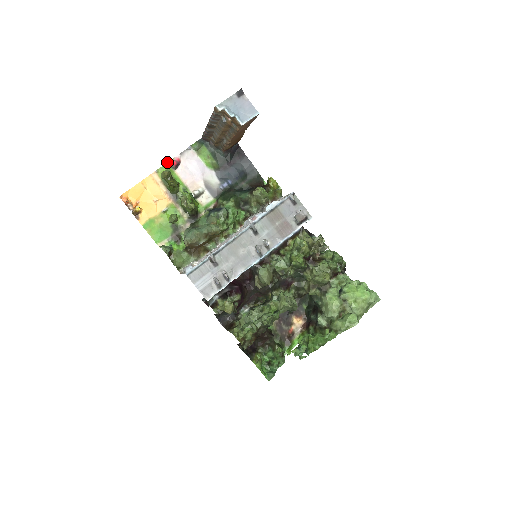
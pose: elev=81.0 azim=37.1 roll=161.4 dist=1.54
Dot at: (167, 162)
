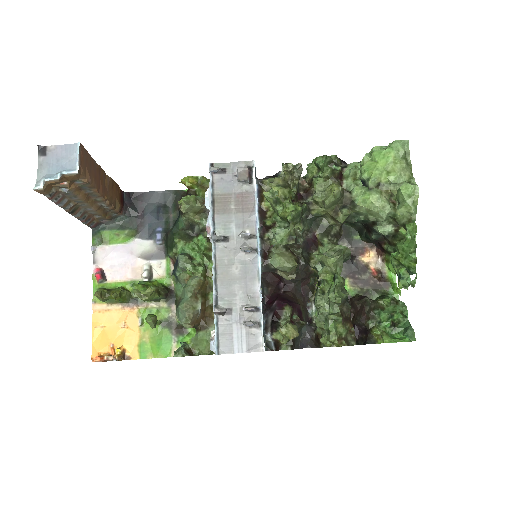
Dot at: occluded
